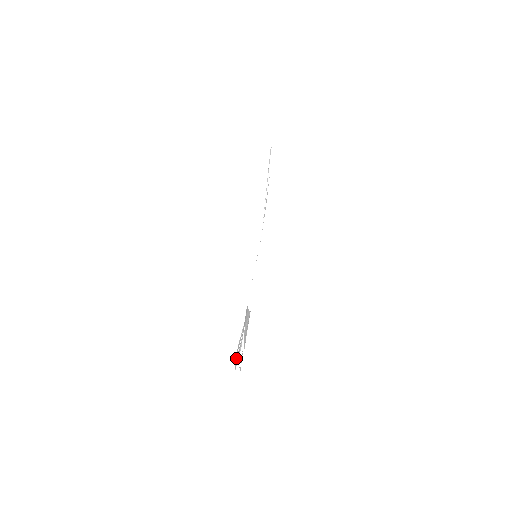
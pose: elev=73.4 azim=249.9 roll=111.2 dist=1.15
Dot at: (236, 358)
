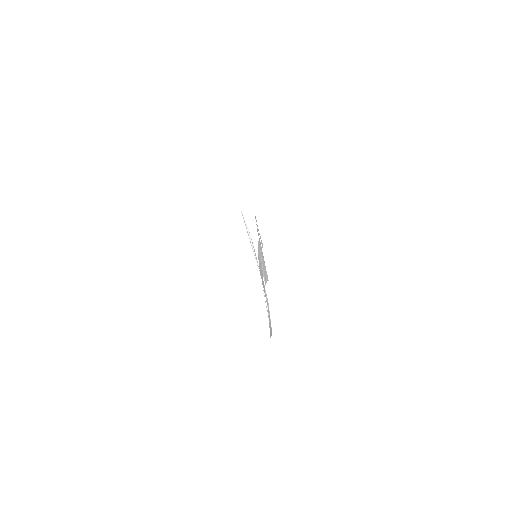
Dot at: occluded
